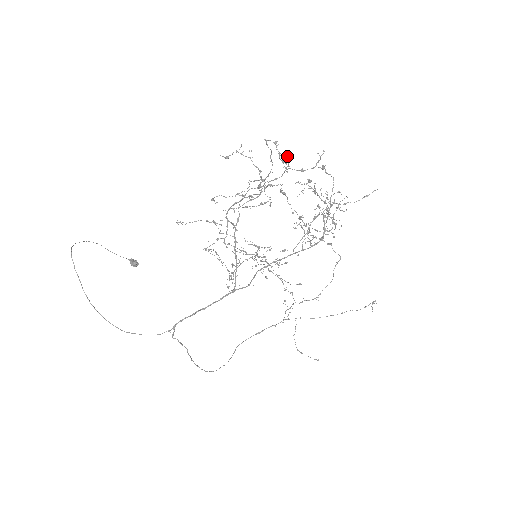
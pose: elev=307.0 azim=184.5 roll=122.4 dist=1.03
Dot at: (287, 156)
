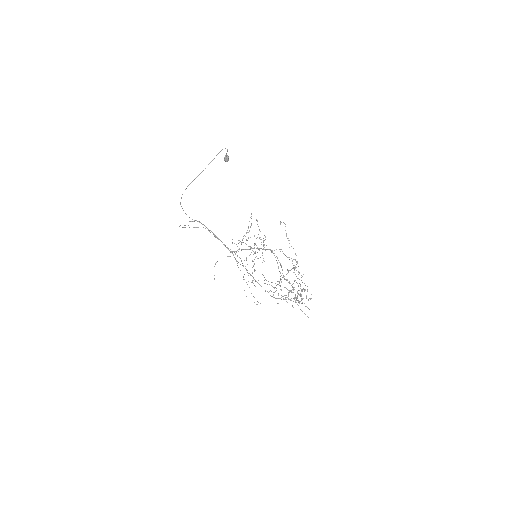
Dot at: occluded
